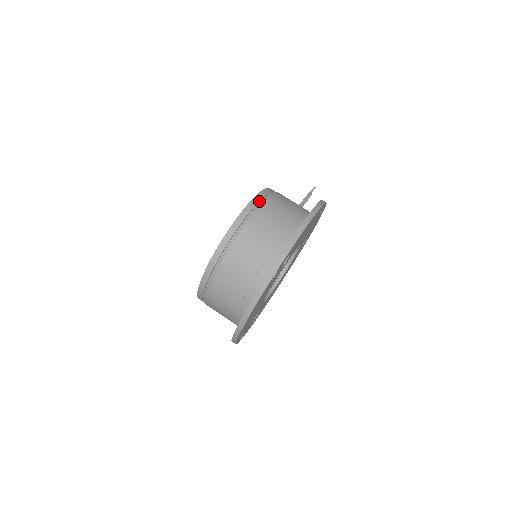
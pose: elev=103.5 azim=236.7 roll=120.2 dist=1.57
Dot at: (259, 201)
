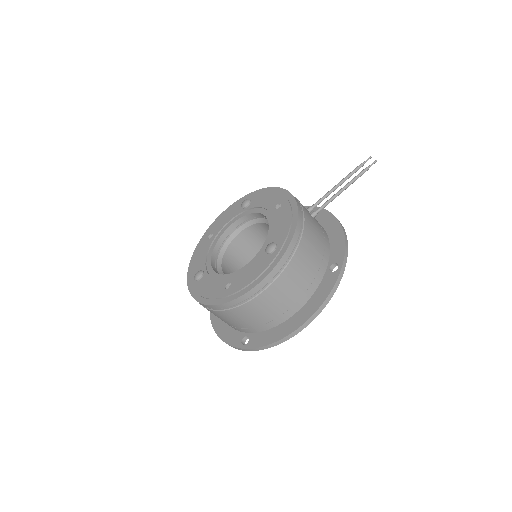
Dot at: (264, 285)
